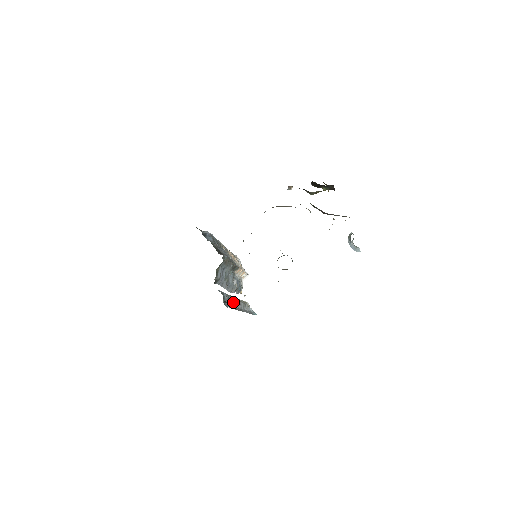
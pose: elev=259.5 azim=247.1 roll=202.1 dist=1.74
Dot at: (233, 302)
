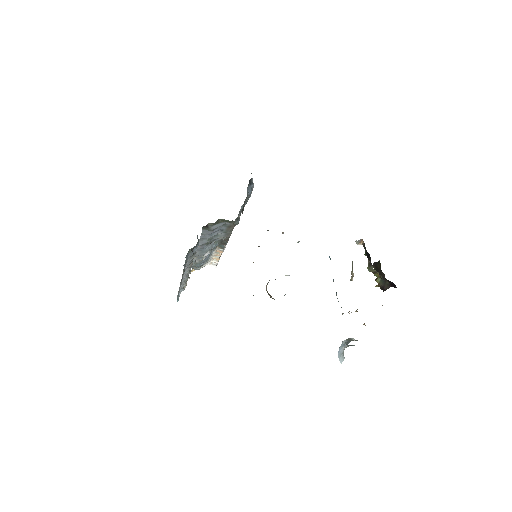
Dot at: (189, 264)
